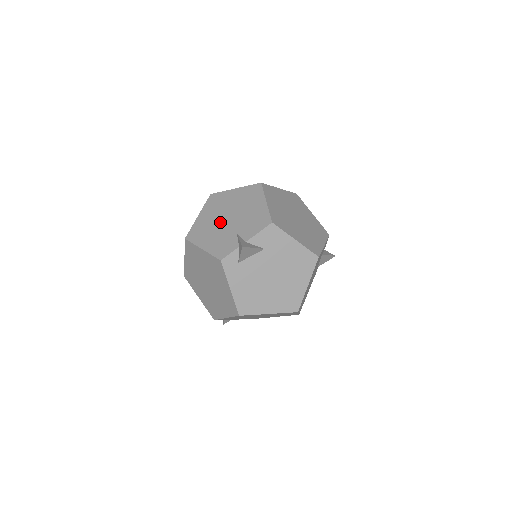
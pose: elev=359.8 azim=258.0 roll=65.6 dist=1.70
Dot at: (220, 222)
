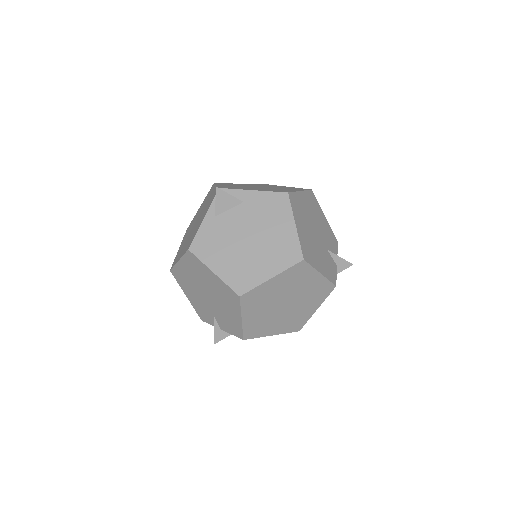
Dot at: (199, 291)
